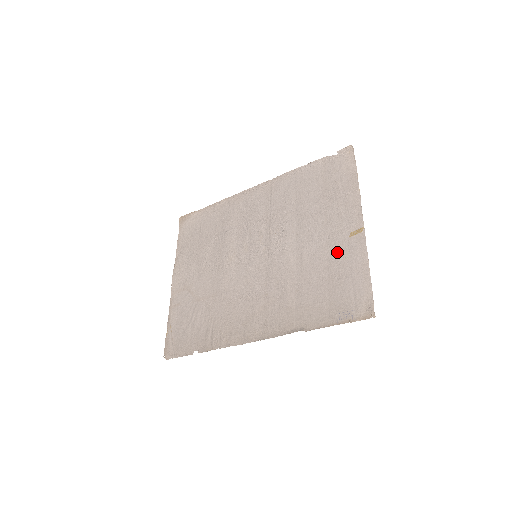
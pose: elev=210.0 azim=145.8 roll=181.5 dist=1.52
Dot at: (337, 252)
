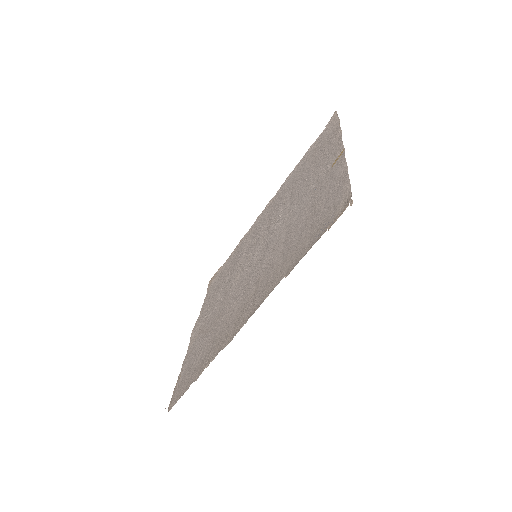
Dot at: (320, 188)
